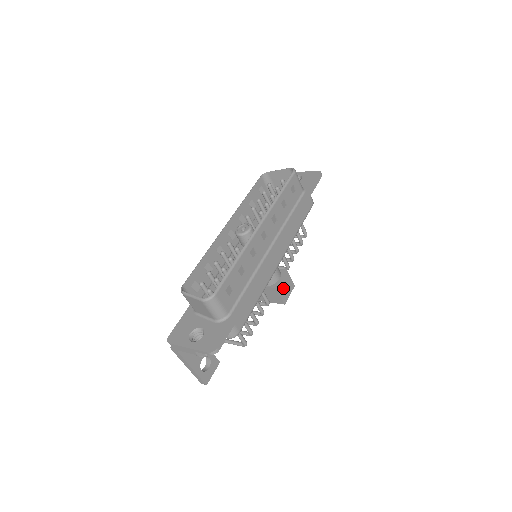
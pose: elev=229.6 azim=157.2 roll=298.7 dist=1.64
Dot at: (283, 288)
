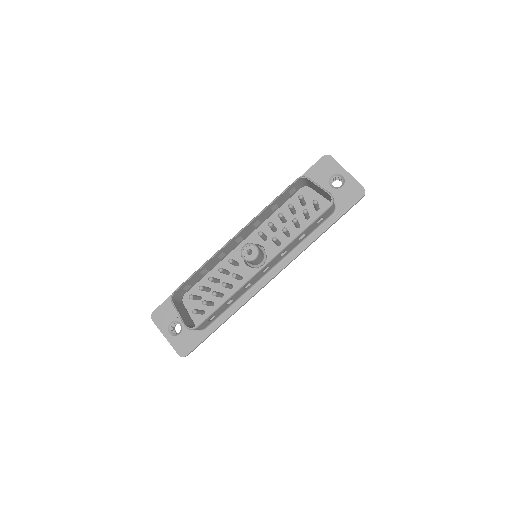
Dot at: occluded
